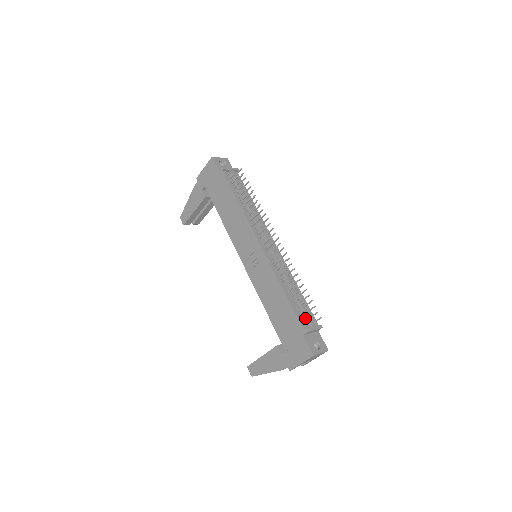
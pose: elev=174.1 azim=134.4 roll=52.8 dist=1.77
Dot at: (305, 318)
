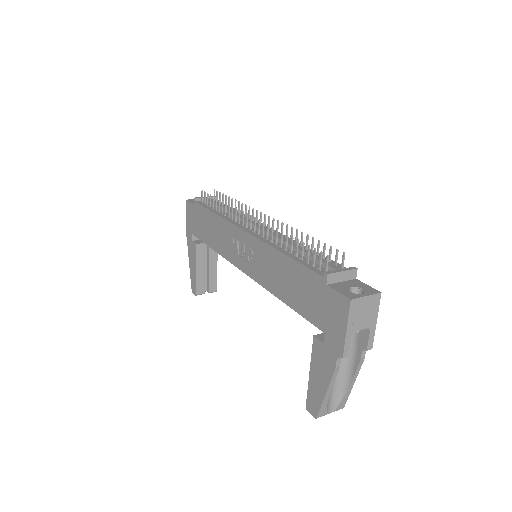
Dot at: (324, 267)
